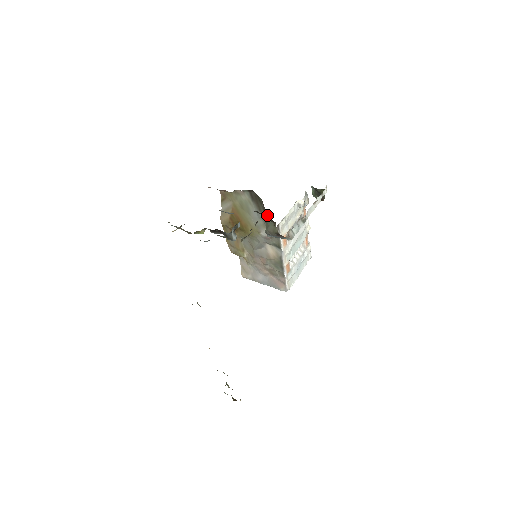
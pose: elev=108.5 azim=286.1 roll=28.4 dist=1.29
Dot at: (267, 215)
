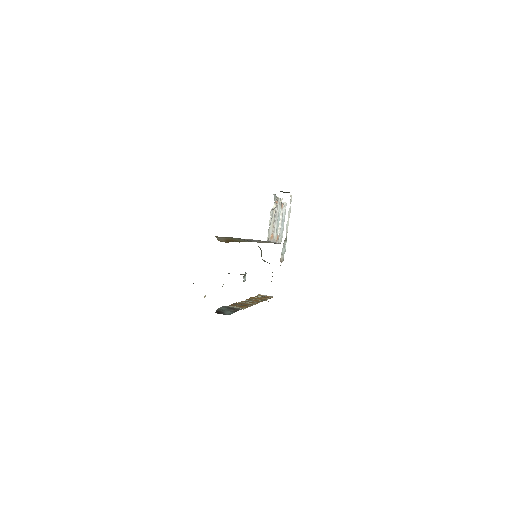
Dot at: occluded
